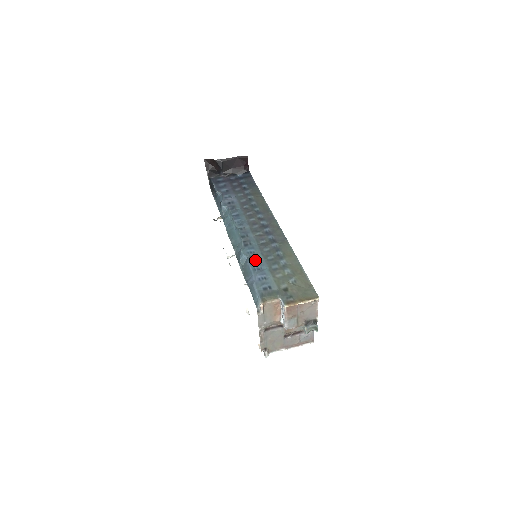
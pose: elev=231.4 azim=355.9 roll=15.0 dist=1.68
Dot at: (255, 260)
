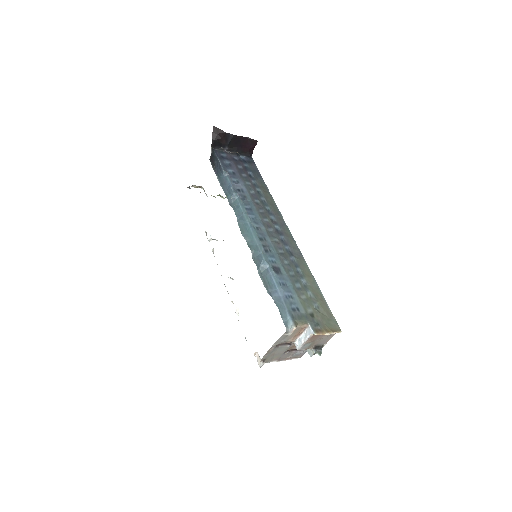
Dot at: (278, 272)
